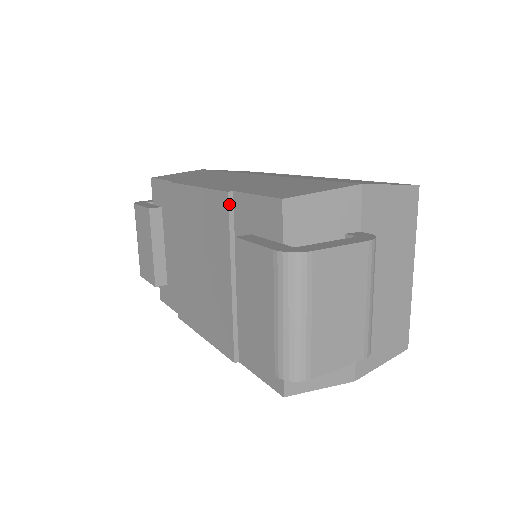
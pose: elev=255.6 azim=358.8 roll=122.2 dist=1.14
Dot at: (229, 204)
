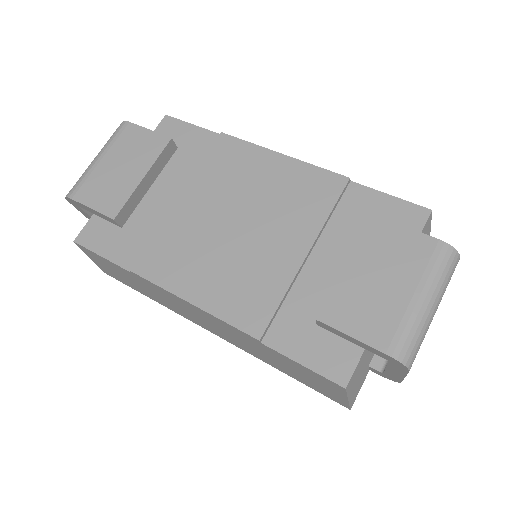
Dot at: (345, 188)
